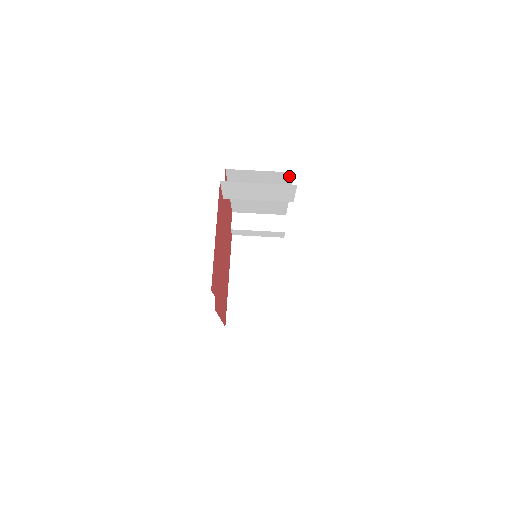
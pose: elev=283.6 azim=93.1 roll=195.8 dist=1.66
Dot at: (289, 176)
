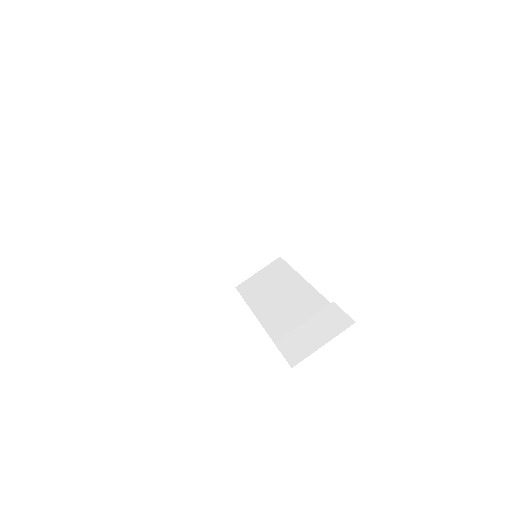
Dot at: occluded
